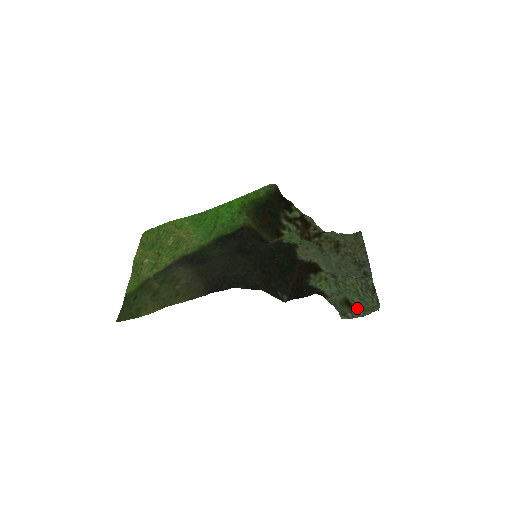
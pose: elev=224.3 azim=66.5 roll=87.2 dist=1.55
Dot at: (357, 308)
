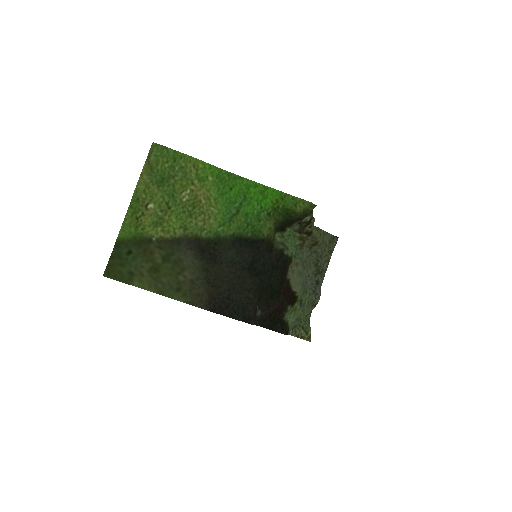
Dot at: occluded
